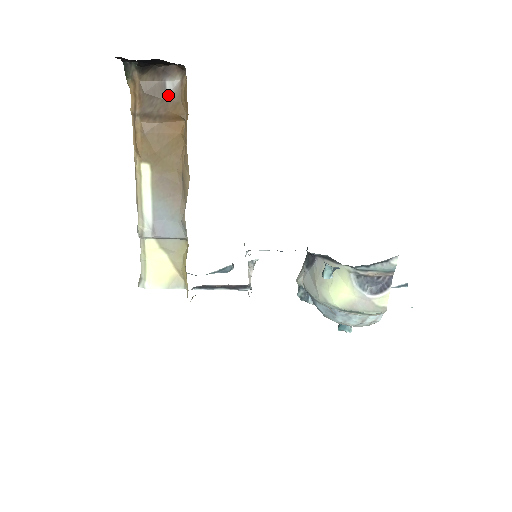
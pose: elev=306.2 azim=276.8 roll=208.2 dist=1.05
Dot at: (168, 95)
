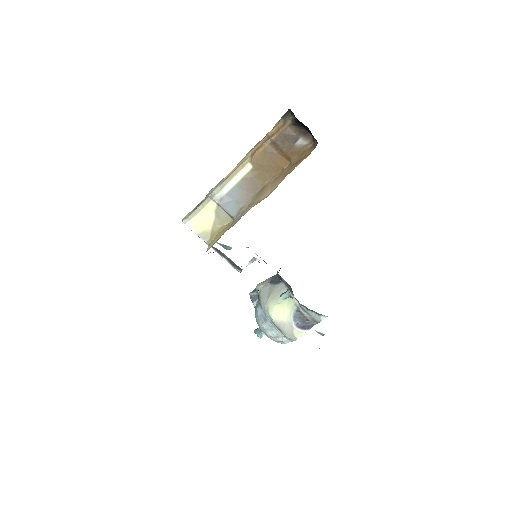
Dot at: (295, 145)
